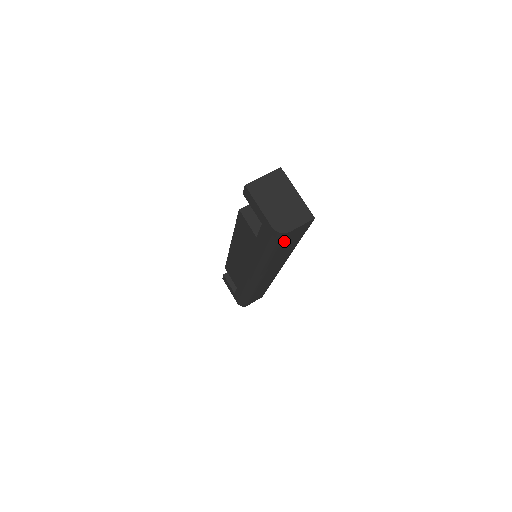
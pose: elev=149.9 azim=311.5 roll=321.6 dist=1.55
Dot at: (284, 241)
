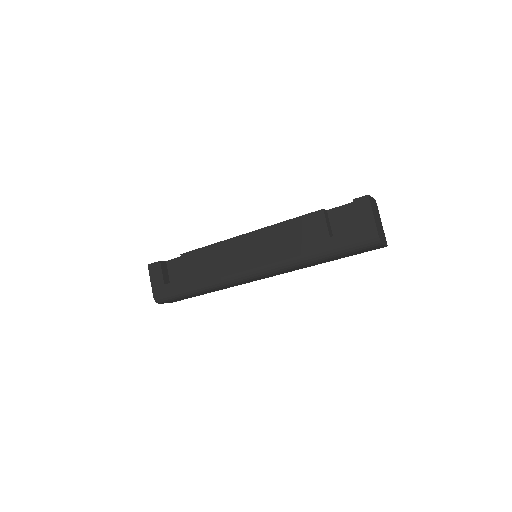
Dot at: (361, 250)
